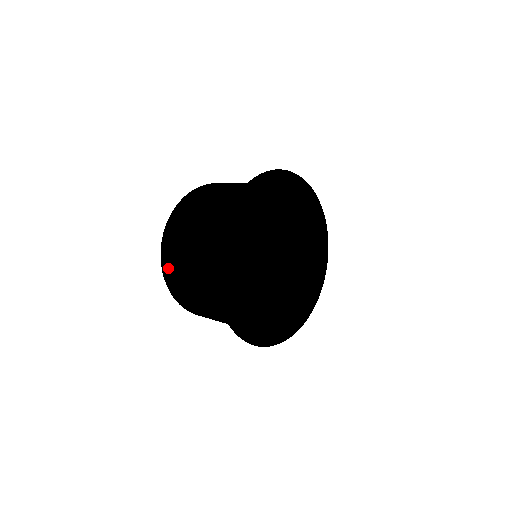
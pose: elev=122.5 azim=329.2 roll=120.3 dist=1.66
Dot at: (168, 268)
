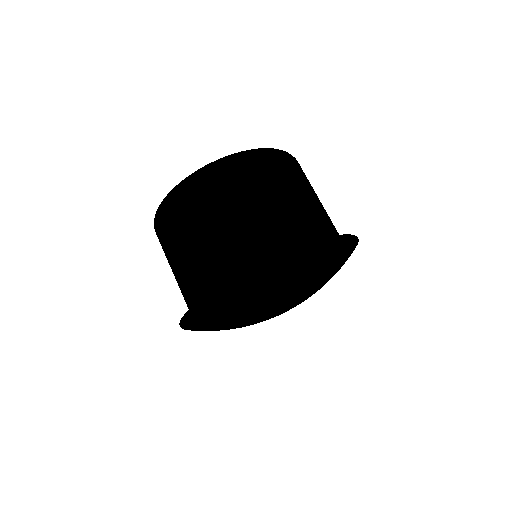
Dot at: (158, 231)
